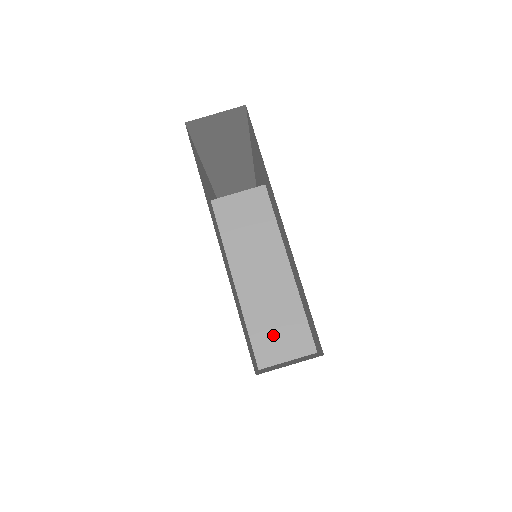
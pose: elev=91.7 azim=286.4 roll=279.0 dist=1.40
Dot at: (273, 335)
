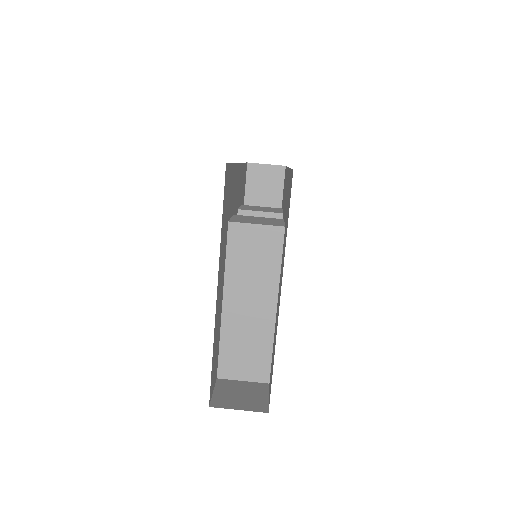
Dot at: (239, 357)
